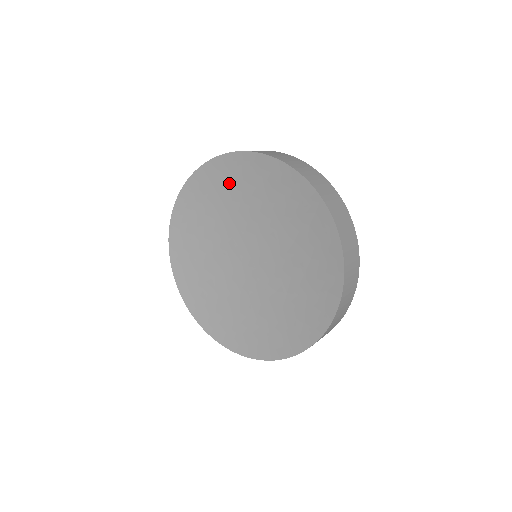
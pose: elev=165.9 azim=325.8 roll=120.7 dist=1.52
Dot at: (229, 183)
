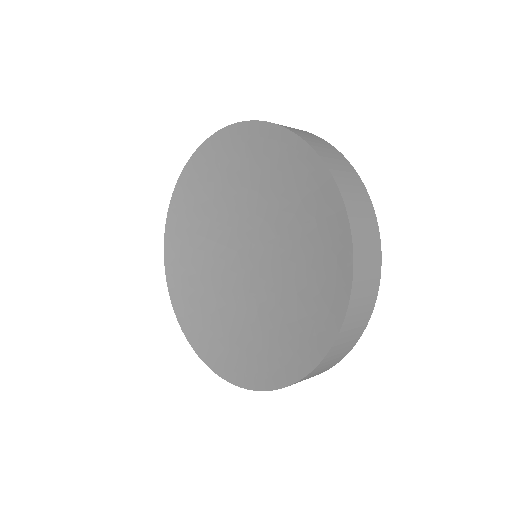
Dot at: (279, 167)
